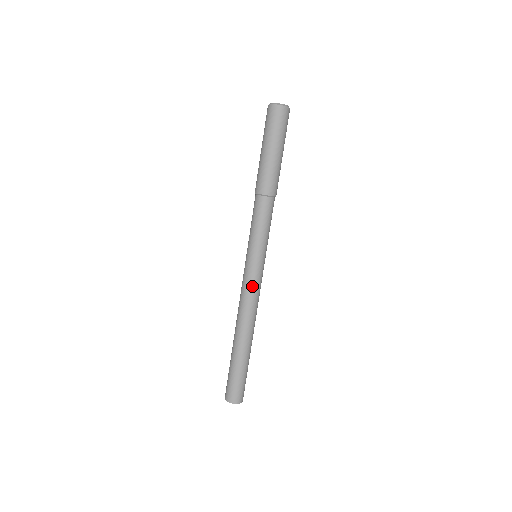
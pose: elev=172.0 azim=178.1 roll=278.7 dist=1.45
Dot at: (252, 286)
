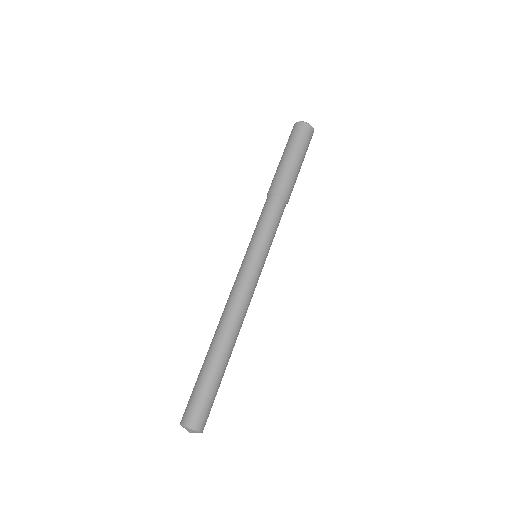
Dot at: (242, 281)
